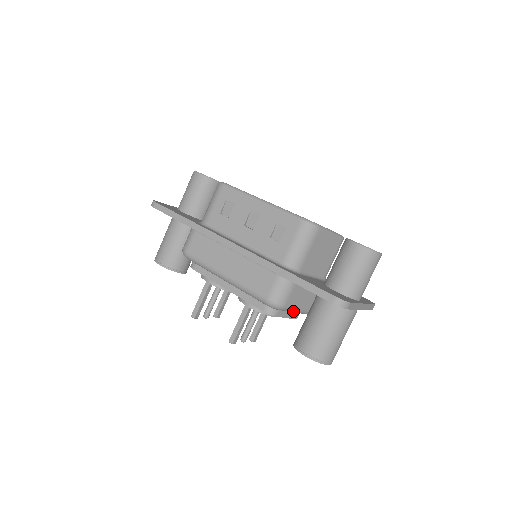
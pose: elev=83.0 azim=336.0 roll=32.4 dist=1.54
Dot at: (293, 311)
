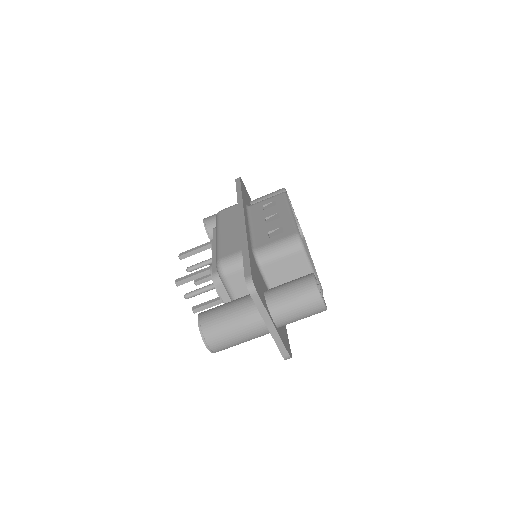
Dot at: (230, 294)
